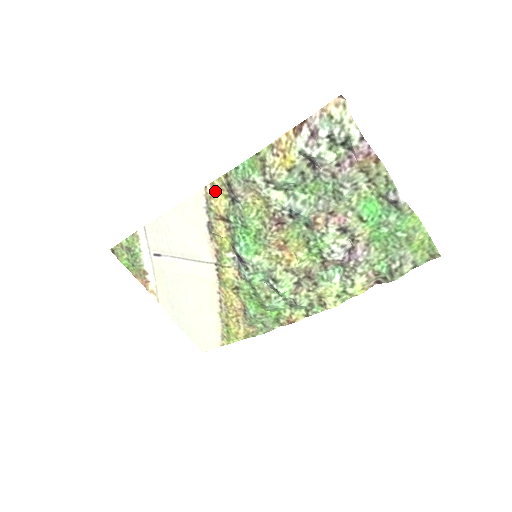
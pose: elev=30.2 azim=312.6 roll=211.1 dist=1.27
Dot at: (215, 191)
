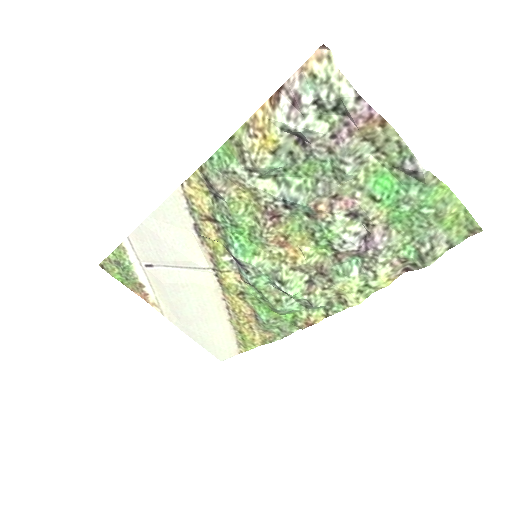
Dot at: (193, 188)
